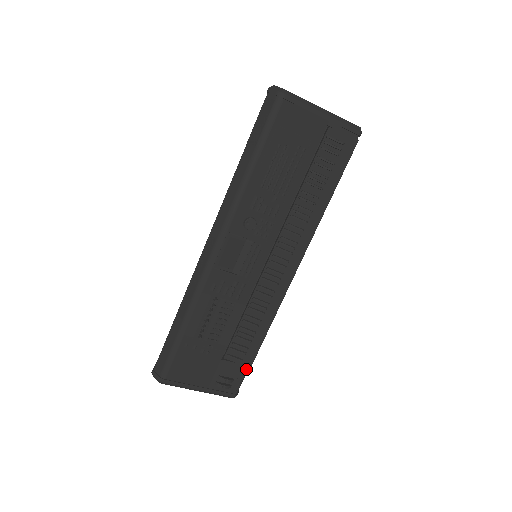
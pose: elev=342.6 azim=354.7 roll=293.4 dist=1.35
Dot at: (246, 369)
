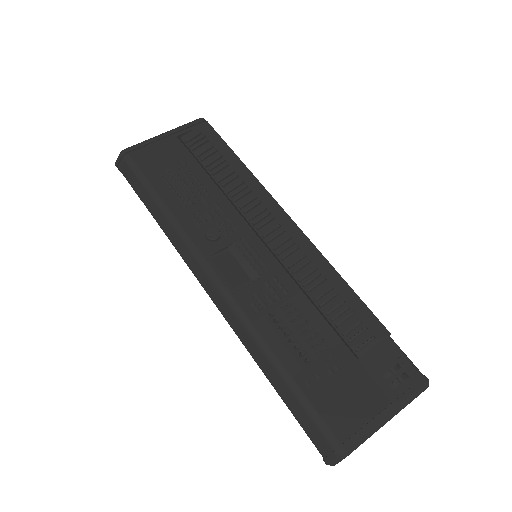
Dot at: (391, 342)
